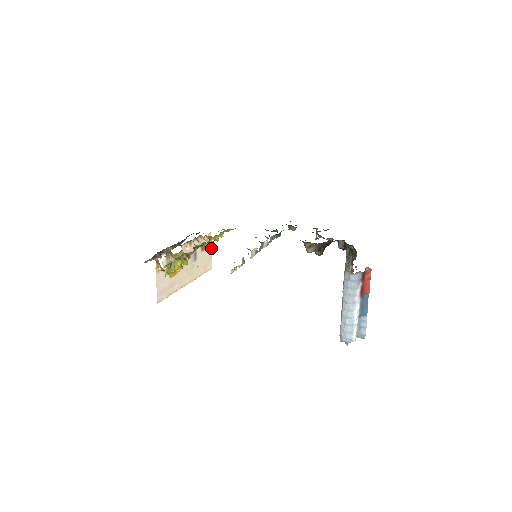
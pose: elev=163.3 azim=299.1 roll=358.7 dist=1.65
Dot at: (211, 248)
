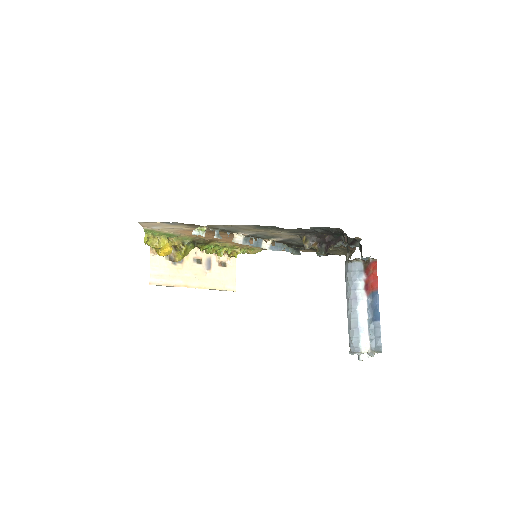
Dot at: (235, 270)
